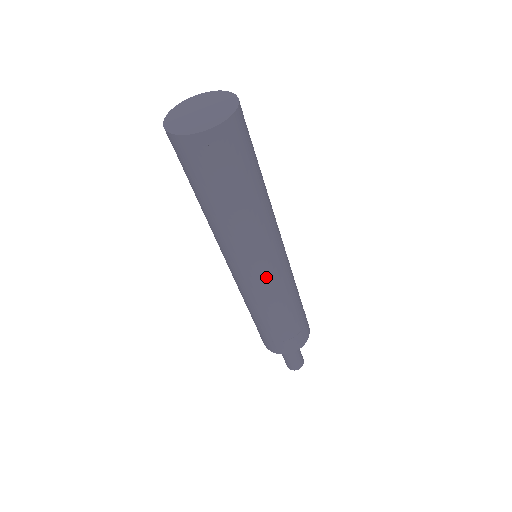
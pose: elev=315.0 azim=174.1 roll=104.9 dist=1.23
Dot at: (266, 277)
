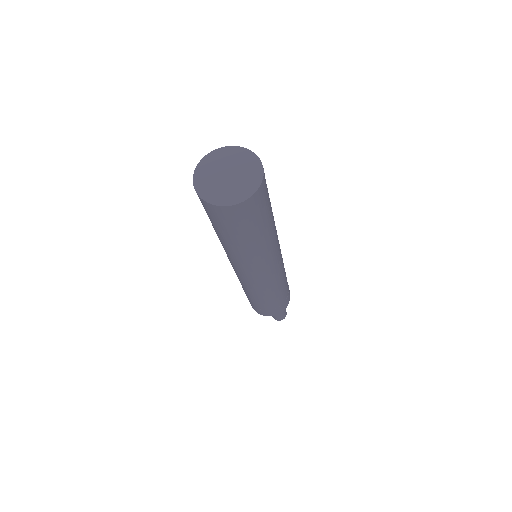
Dot at: (276, 270)
